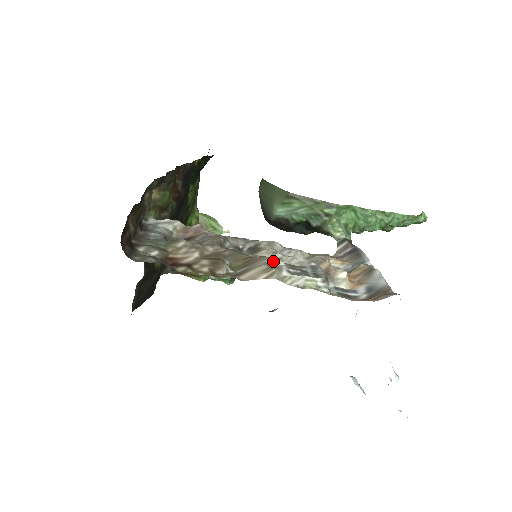
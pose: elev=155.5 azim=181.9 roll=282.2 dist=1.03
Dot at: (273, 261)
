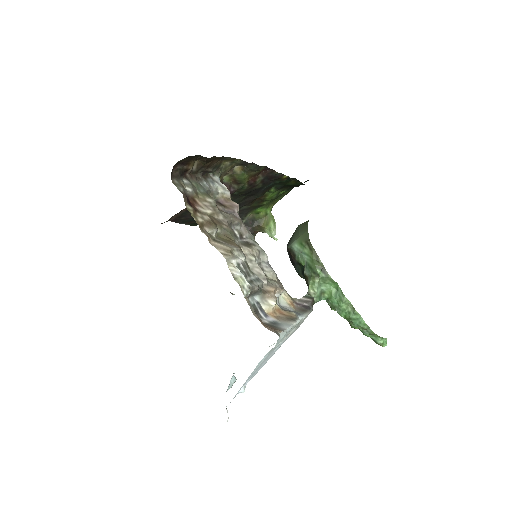
Dot at: (239, 253)
